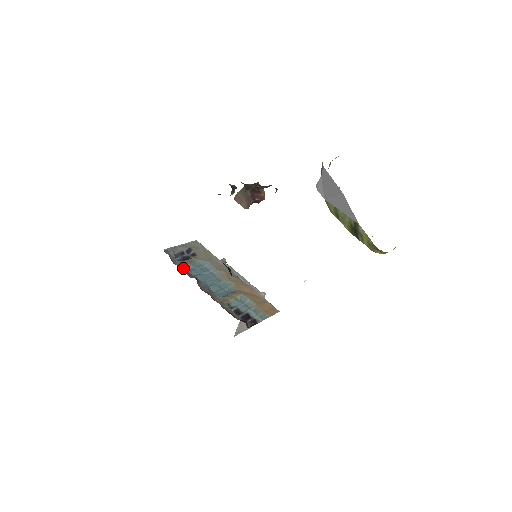
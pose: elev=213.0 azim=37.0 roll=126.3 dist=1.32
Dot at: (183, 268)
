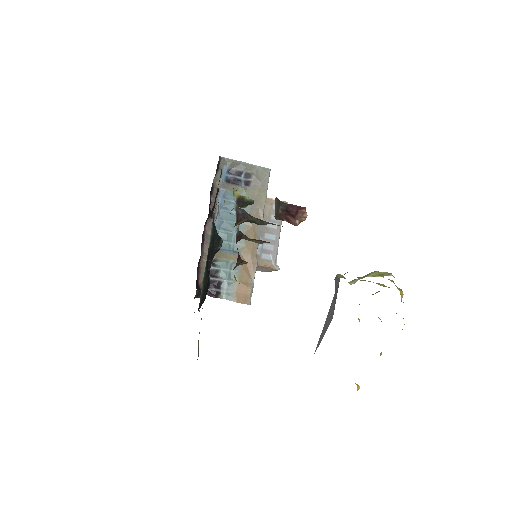
Dot at: occluded
